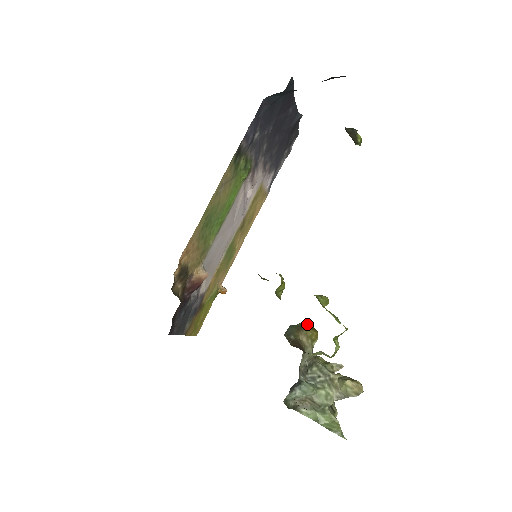
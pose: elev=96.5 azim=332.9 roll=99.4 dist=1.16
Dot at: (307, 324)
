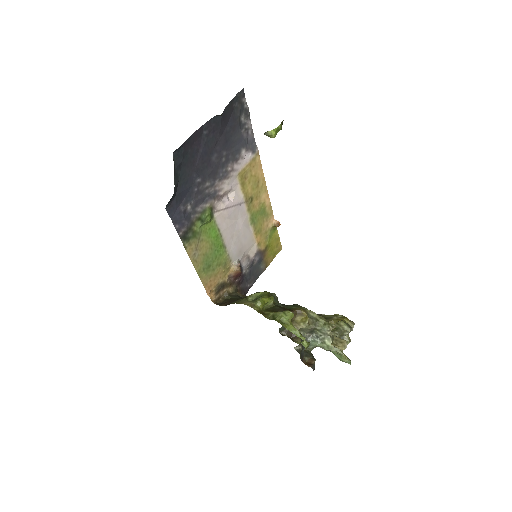
Dot at: (295, 315)
